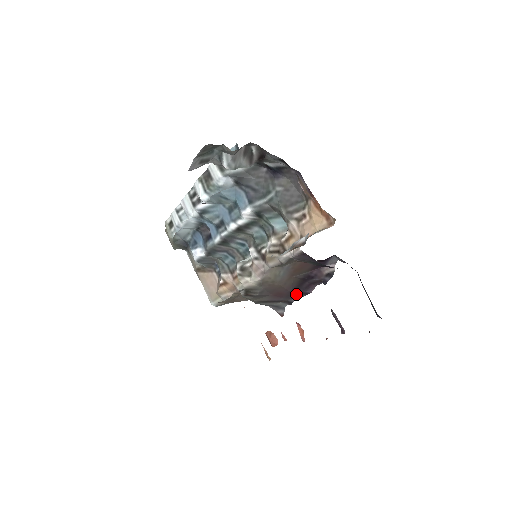
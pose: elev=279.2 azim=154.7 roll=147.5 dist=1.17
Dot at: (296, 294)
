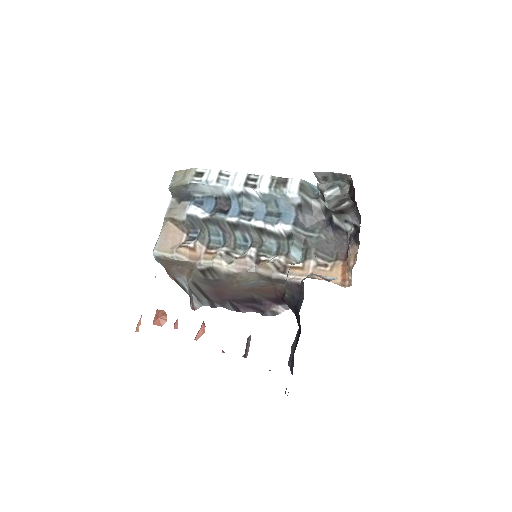
Dot at: (231, 304)
